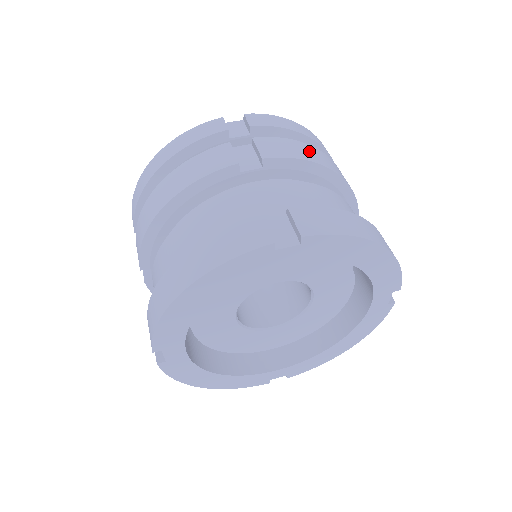
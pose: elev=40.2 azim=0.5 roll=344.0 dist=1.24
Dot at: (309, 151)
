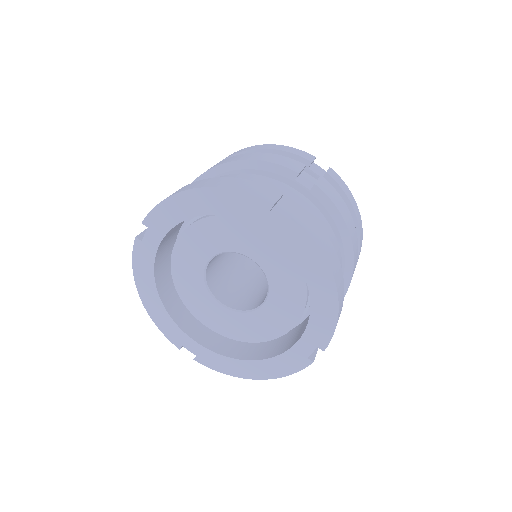
Dot at: (347, 215)
